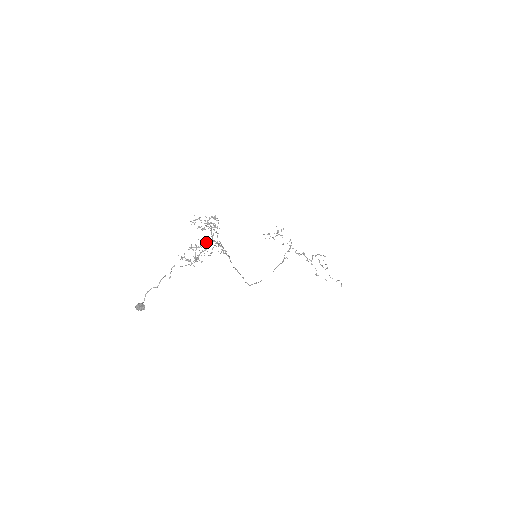
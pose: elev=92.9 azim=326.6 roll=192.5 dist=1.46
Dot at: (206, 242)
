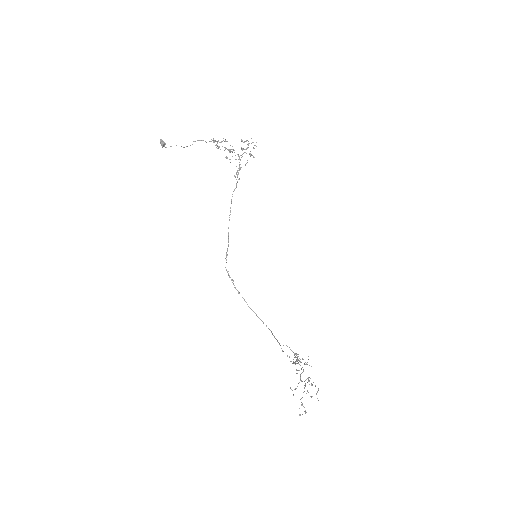
Dot at: occluded
